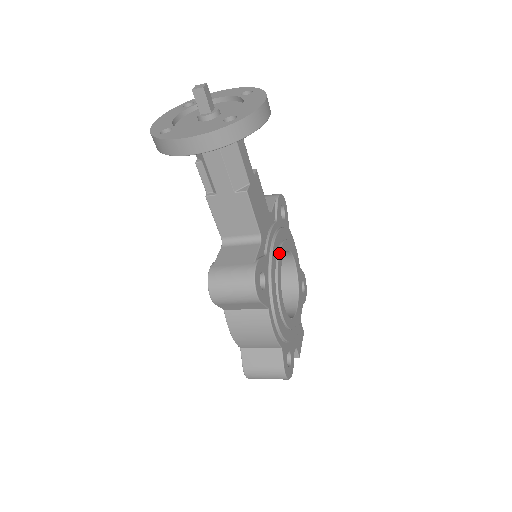
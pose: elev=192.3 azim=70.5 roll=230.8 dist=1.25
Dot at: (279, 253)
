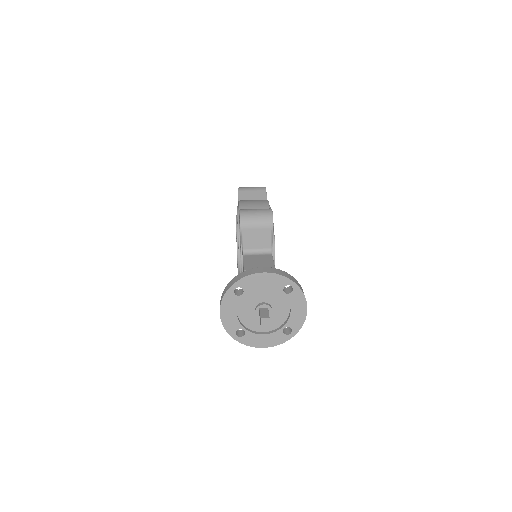
Dot at: occluded
